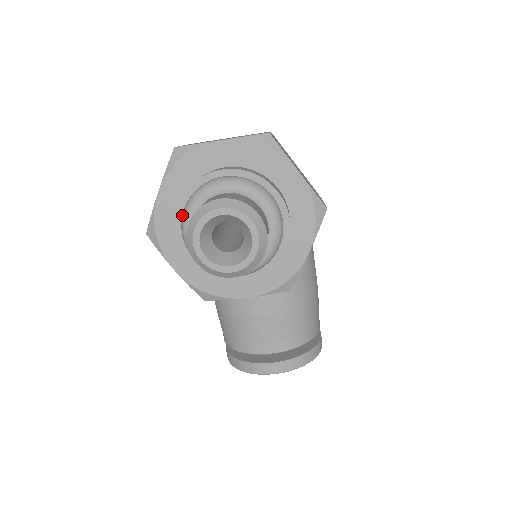
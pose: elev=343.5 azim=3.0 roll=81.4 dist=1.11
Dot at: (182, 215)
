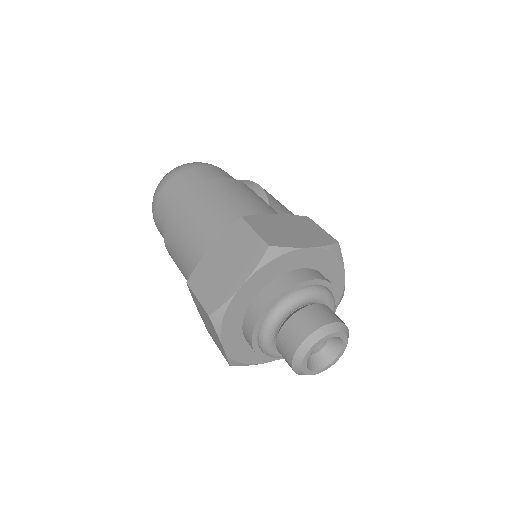
Dot at: (262, 350)
